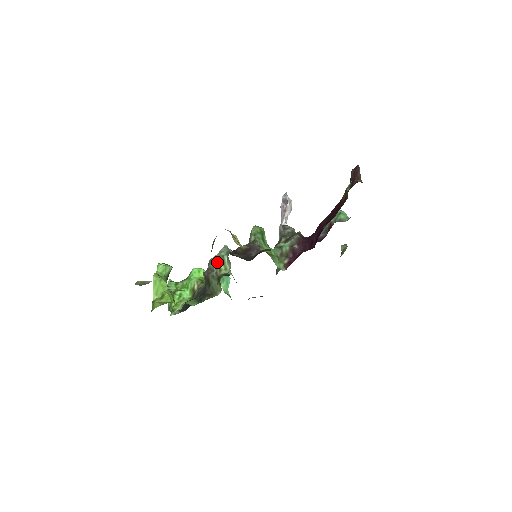
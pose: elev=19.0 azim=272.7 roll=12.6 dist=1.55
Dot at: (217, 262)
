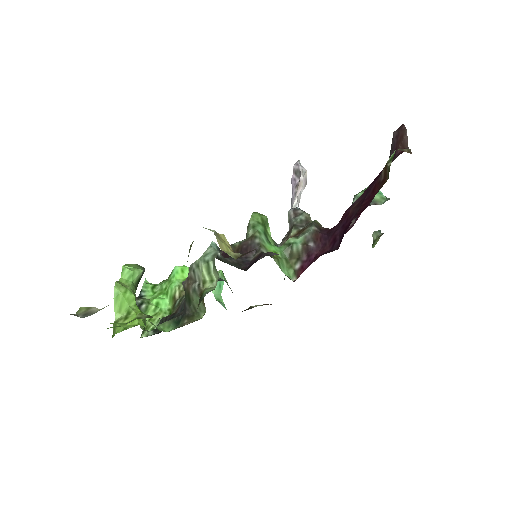
Dot at: (200, 270)
